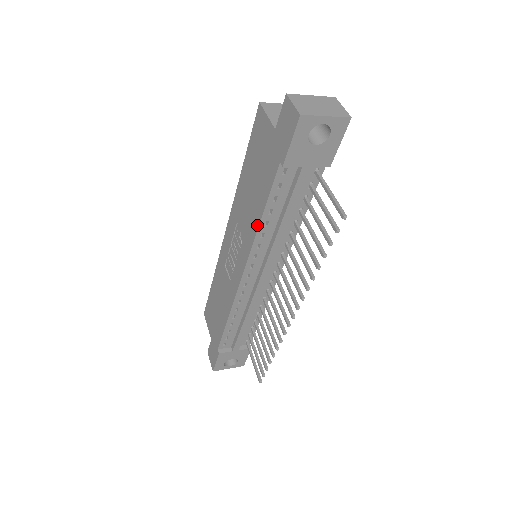
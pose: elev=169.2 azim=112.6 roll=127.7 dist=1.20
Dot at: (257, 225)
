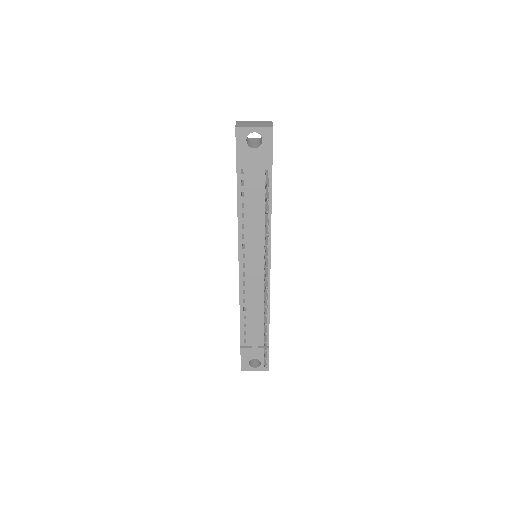
Dot at: occluded
